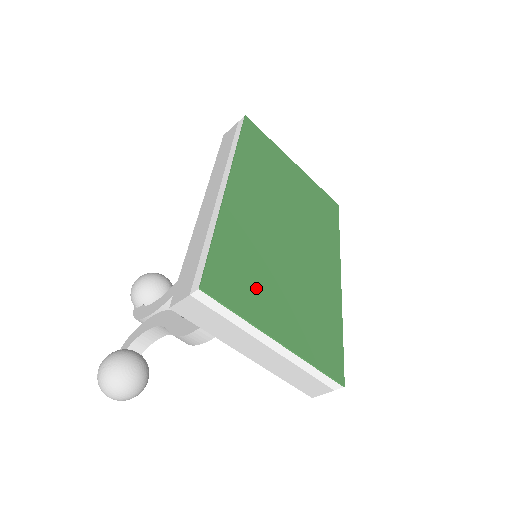
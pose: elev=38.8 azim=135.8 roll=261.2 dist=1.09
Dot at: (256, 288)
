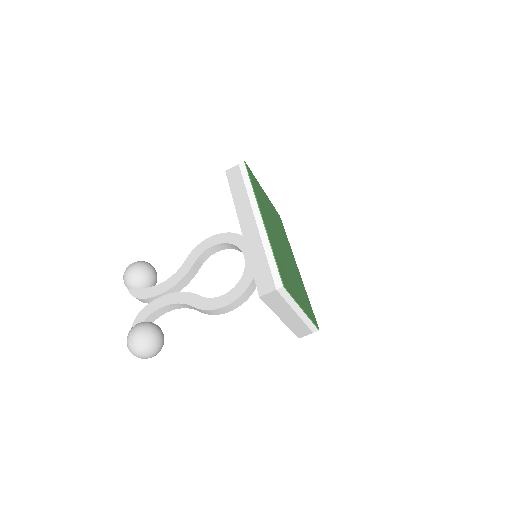
Dot at: (290, 281)
